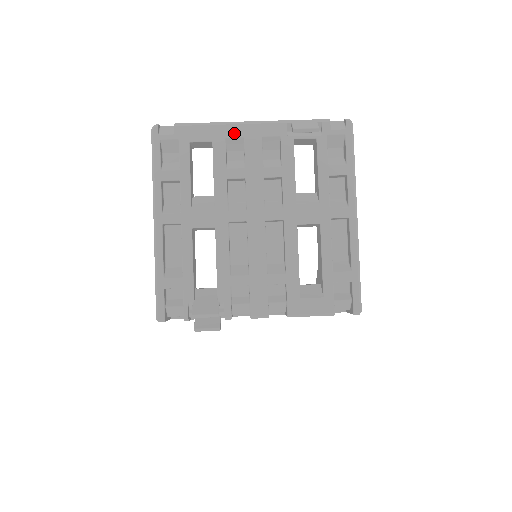
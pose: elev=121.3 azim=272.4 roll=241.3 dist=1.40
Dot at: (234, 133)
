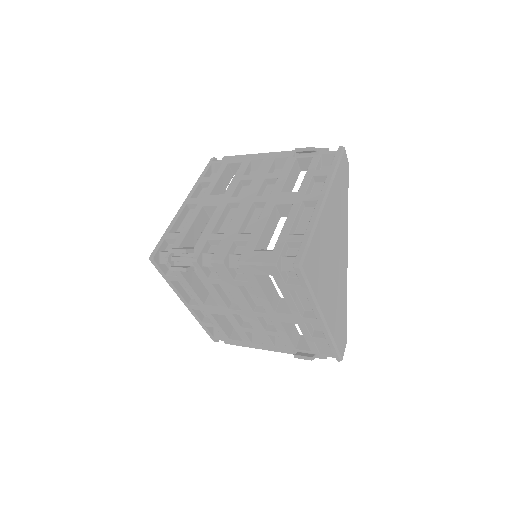
Dot at: (258, 157)
